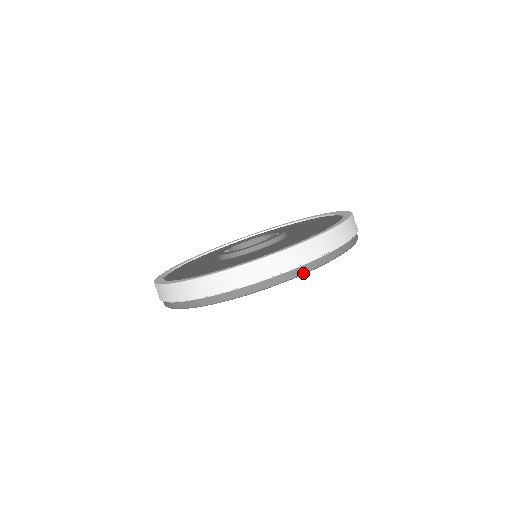
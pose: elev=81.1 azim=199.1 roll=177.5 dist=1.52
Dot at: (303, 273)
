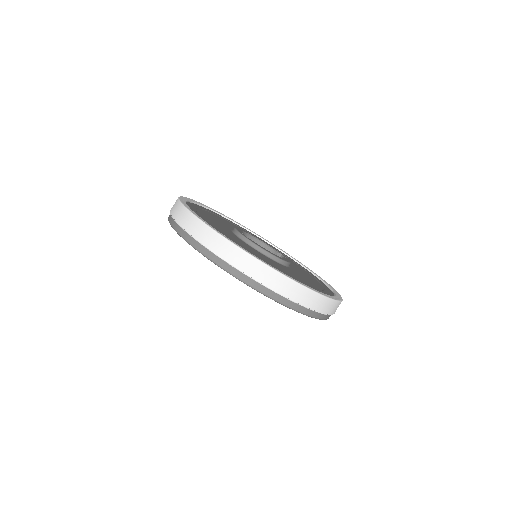
Dot at: (326, 319)
